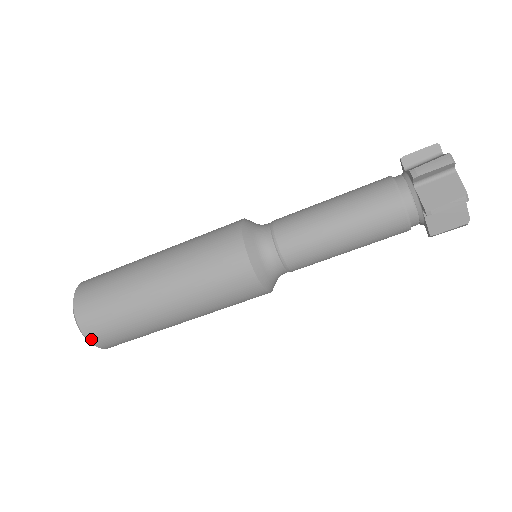
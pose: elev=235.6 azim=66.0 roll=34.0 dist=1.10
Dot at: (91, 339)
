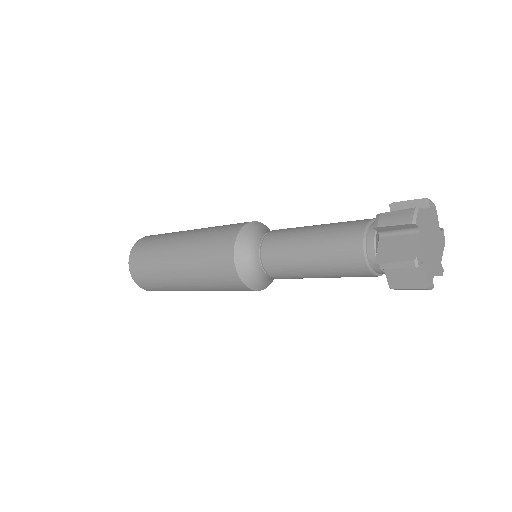
Dot at: occluded
